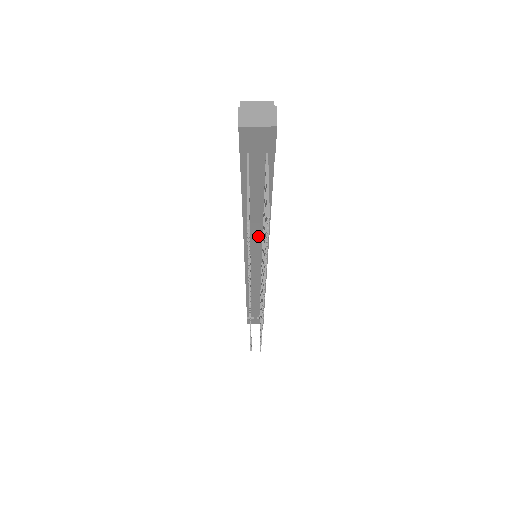
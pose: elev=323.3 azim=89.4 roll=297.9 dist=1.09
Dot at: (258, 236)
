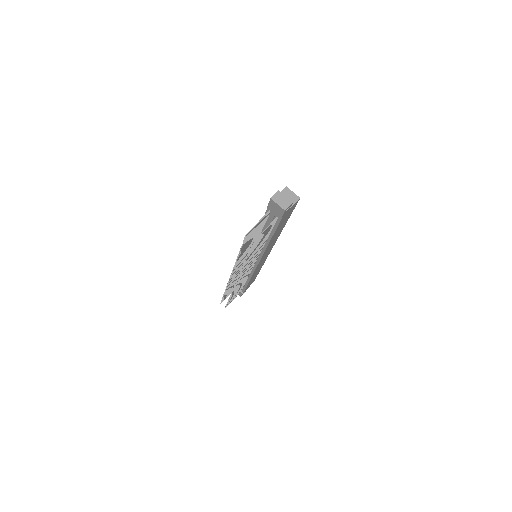
Dot at: occluded
